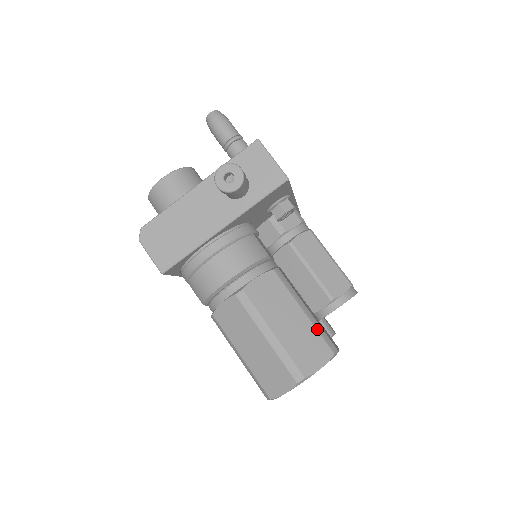
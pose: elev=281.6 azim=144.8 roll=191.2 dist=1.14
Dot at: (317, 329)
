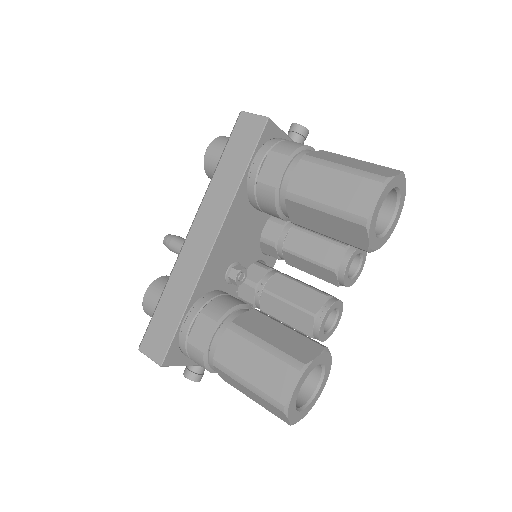
Dot at: occluded
